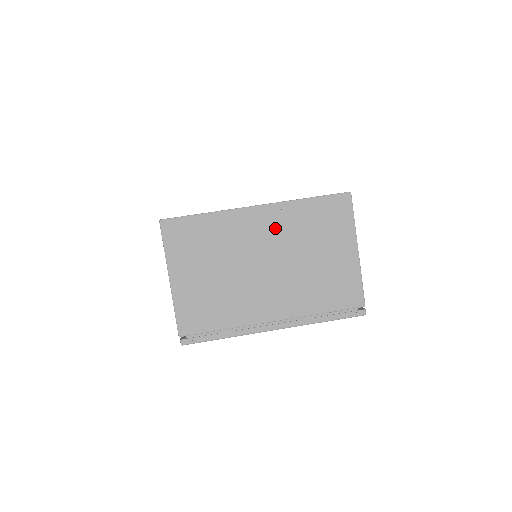
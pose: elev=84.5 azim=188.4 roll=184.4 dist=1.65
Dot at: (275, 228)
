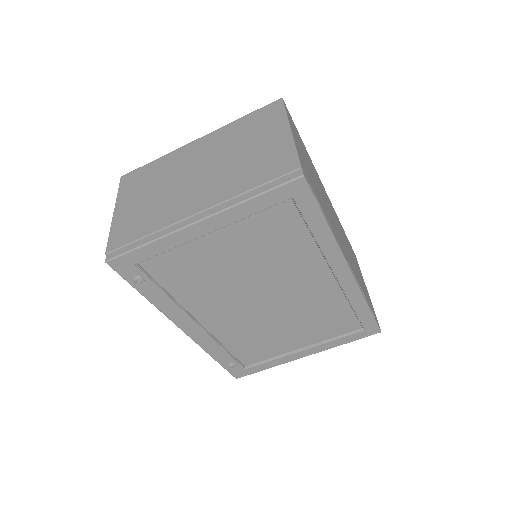
Dot at: (210, 146)
